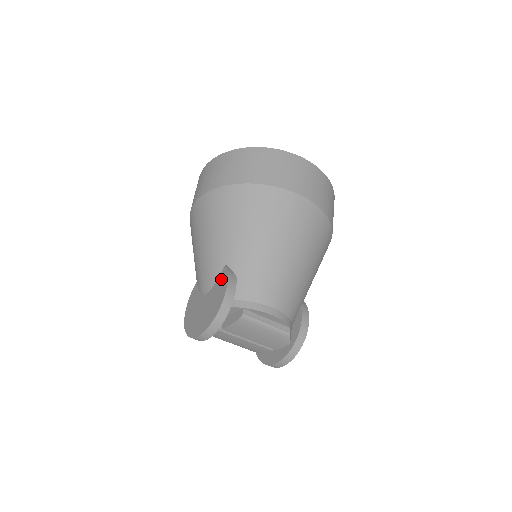
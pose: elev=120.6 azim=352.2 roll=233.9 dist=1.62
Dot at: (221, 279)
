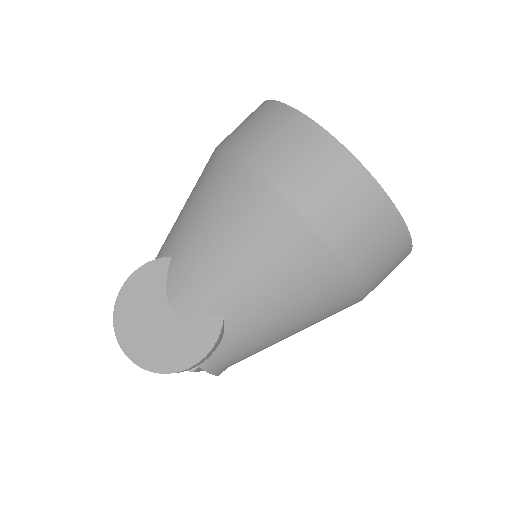
Dot at: (205, 330)
